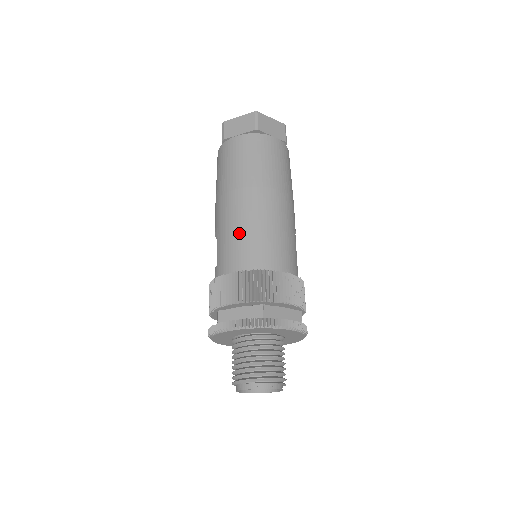
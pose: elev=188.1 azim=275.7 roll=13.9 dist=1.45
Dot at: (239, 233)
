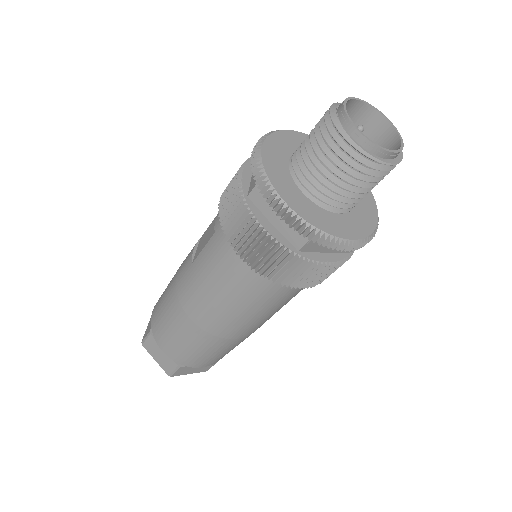
Dot at: occluded
